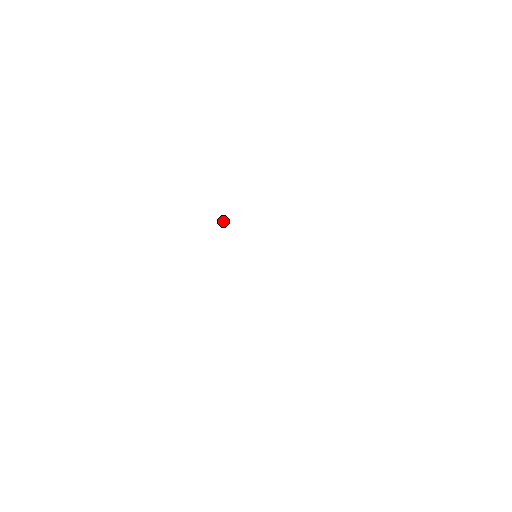
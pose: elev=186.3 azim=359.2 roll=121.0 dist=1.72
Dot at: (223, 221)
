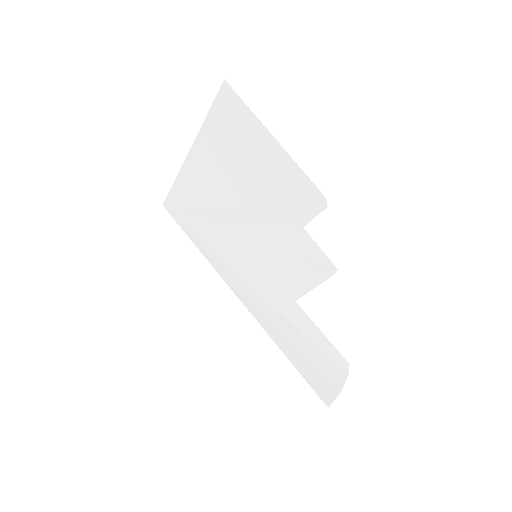
Dot at: (201, 221)
